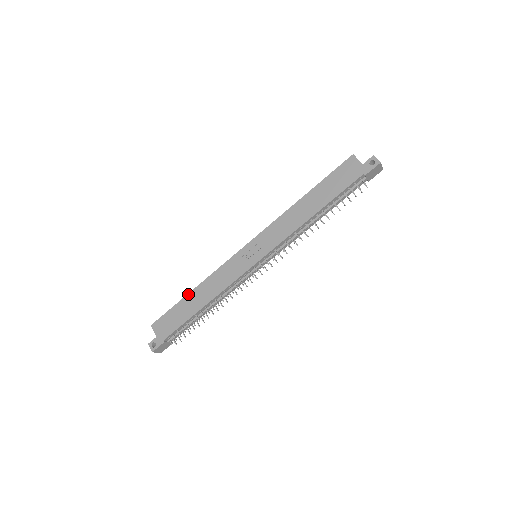
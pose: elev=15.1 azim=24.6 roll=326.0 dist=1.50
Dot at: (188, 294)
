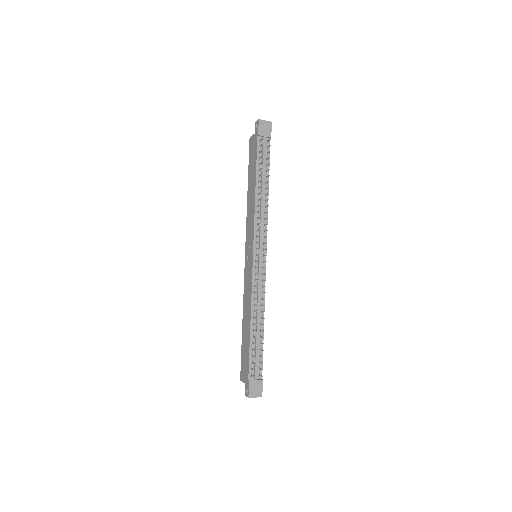
Dot at: (242, 330)
